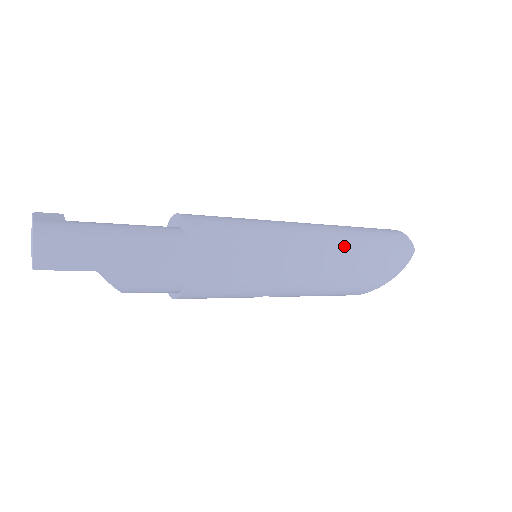
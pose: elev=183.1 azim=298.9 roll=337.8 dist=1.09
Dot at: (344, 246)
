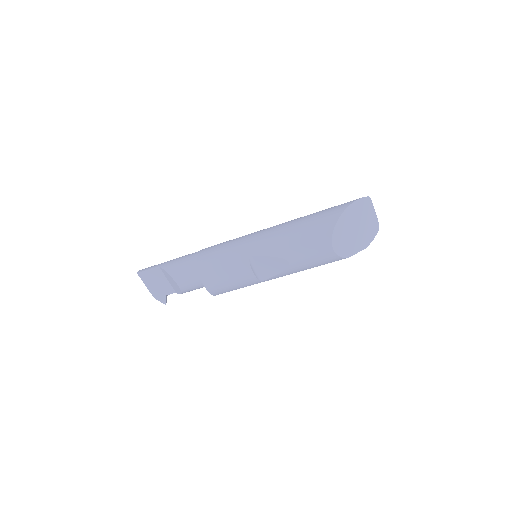
Dot at: occluded
